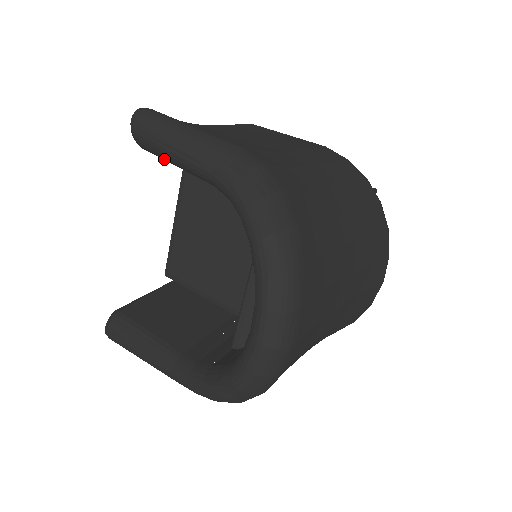
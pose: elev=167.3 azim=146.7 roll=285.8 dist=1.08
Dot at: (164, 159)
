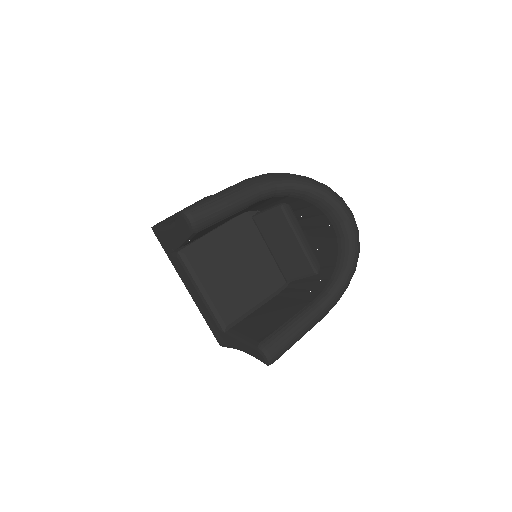
Dot at: (220, 220)
